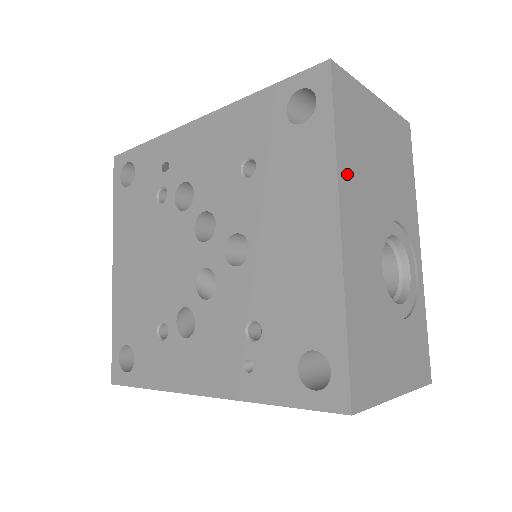
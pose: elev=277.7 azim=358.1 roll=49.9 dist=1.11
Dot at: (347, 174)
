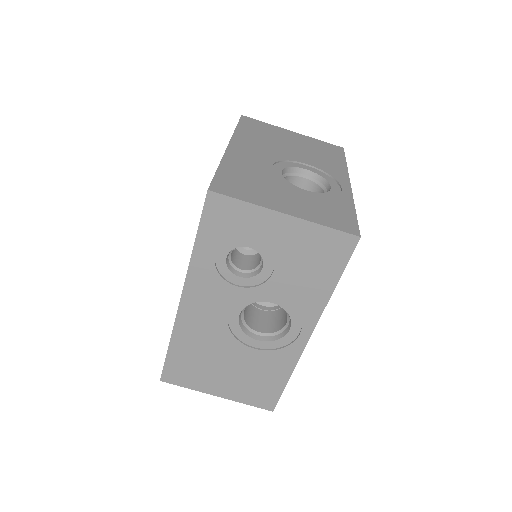
Dot at: (244, 137)
